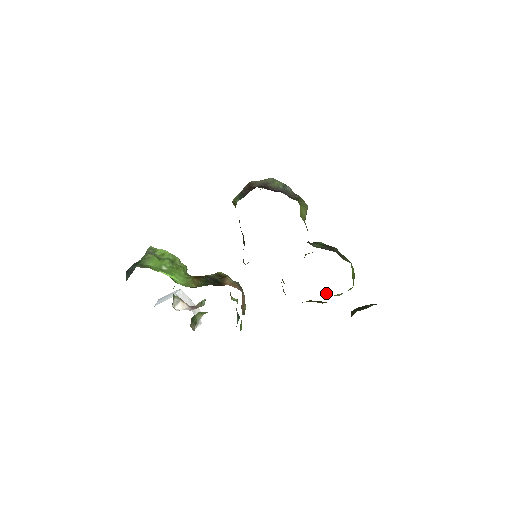
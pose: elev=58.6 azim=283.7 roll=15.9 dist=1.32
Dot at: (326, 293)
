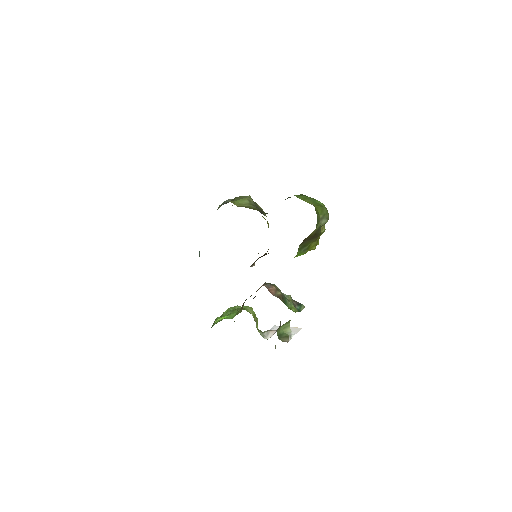
Dot at: occluded
